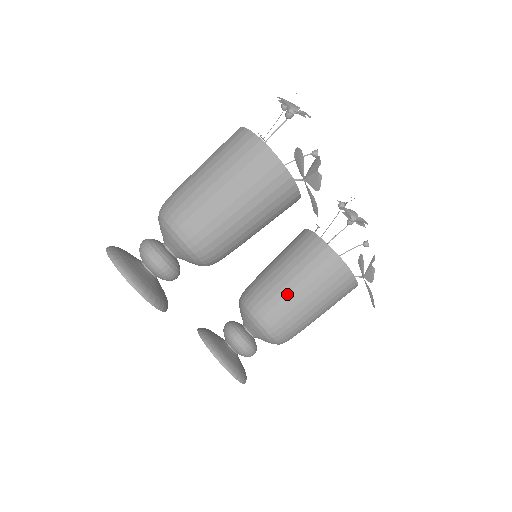
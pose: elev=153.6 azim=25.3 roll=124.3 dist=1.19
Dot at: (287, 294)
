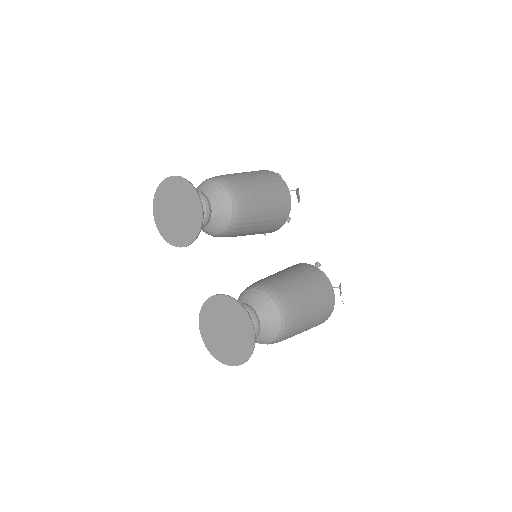
Dot at: (285, 278)
